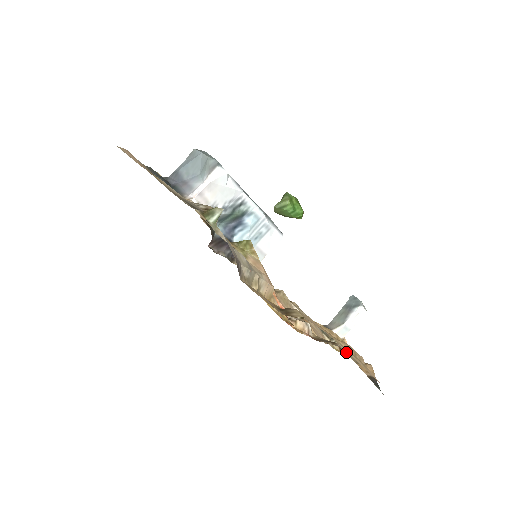
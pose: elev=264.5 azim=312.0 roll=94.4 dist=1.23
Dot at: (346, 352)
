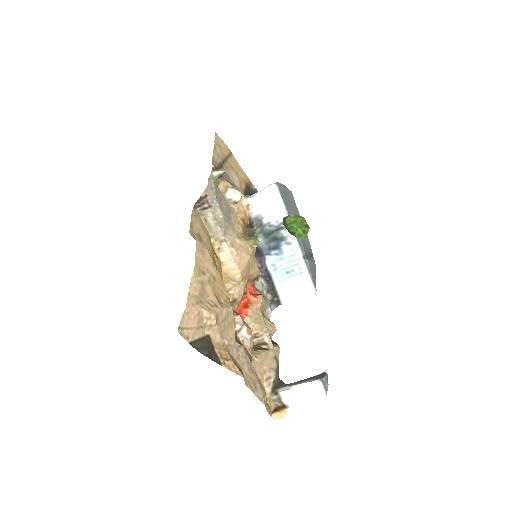
Dot at: (237, 350)
